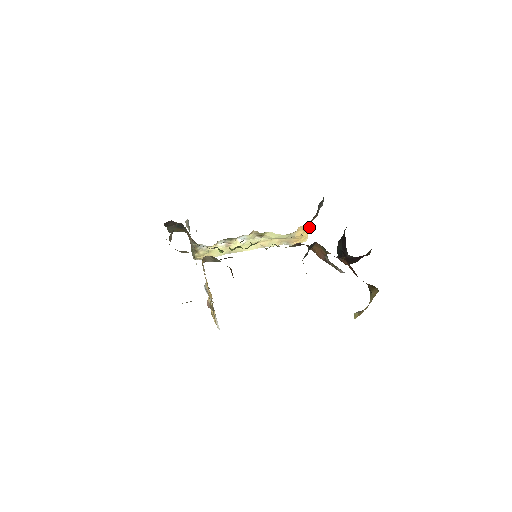
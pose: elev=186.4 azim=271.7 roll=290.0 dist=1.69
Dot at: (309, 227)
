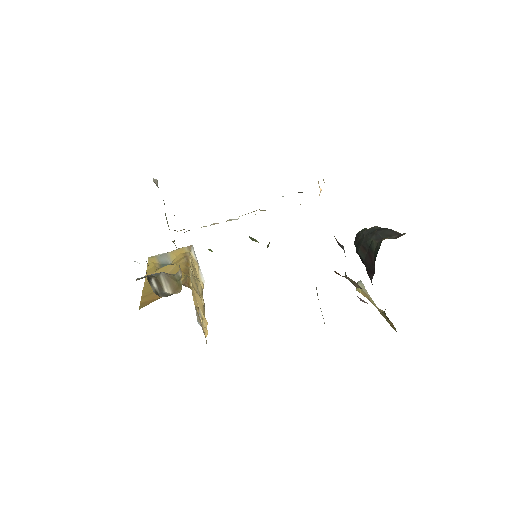
Dot at: occluded
